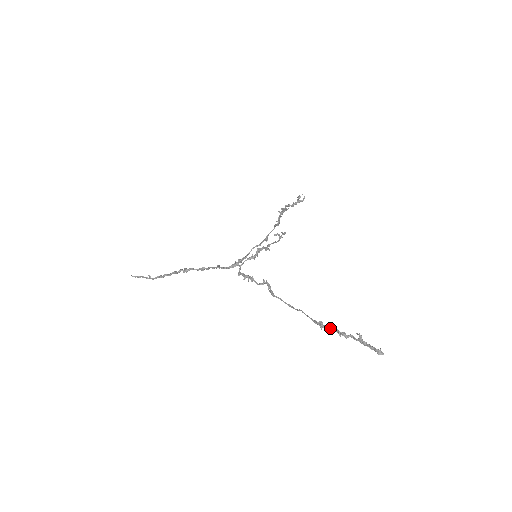
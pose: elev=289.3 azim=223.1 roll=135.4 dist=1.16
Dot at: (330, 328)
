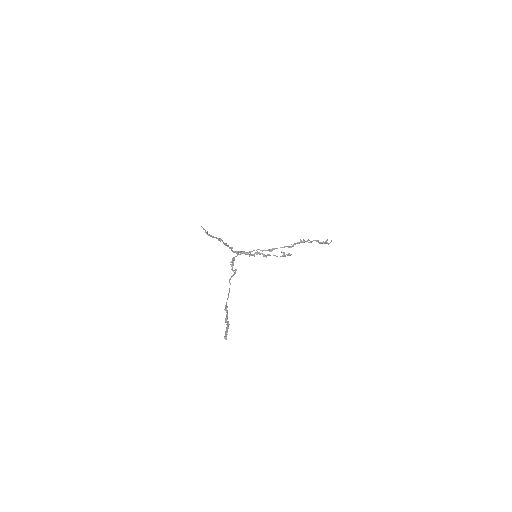
Dot at: (227, 313)
